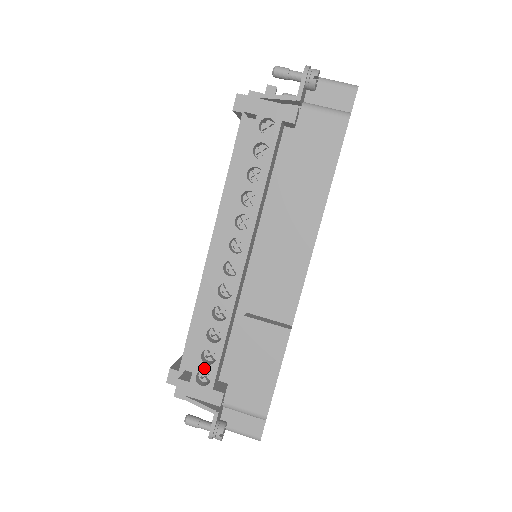
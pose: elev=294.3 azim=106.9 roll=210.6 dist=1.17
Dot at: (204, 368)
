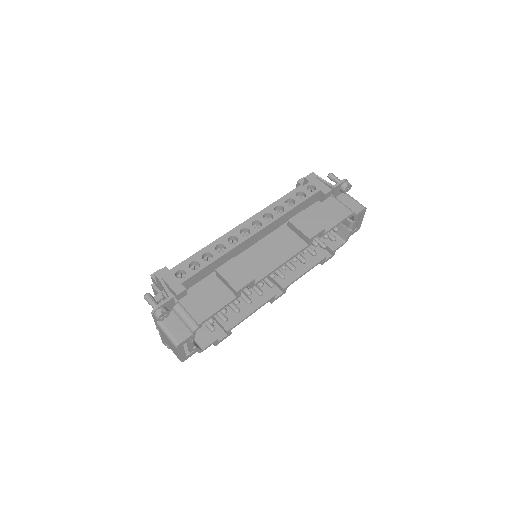
Dot at: (187, 269)
